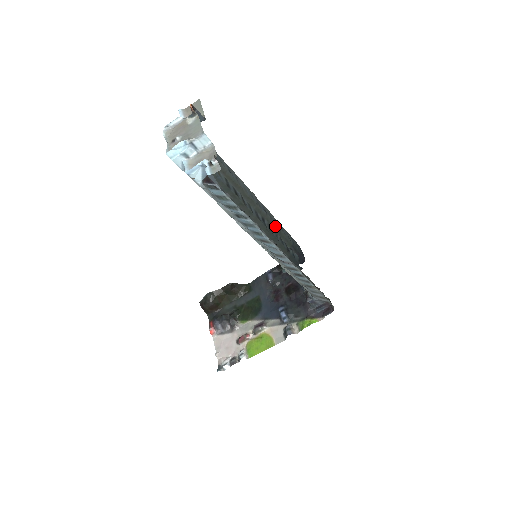
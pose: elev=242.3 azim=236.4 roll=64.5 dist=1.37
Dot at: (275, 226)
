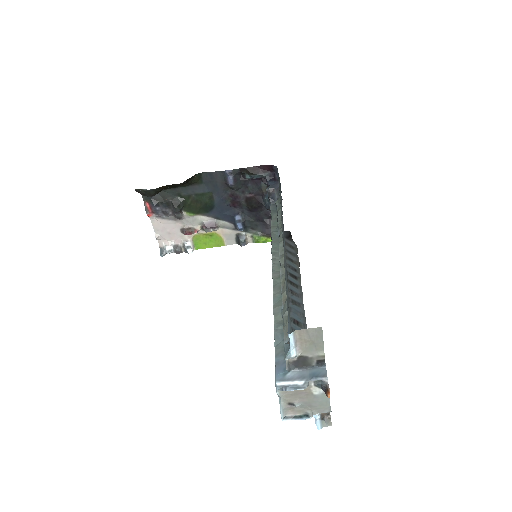
Dot at: occluded
